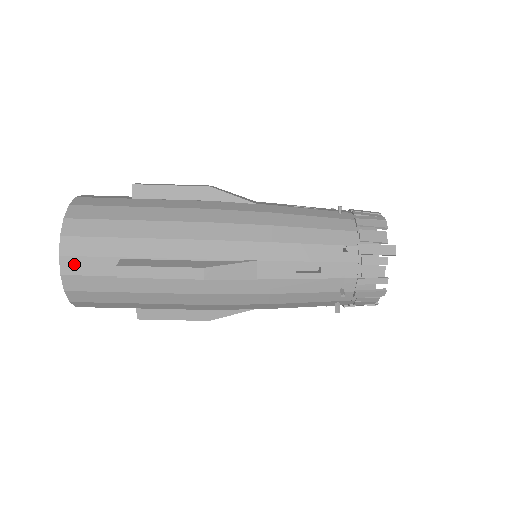
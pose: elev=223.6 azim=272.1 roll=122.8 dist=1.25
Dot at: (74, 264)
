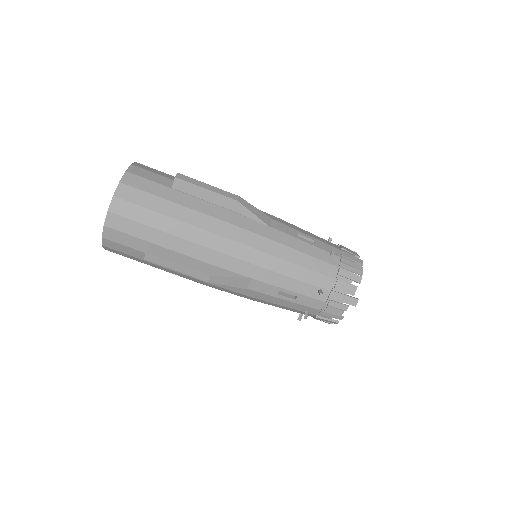
Dot at: (114, 234)
